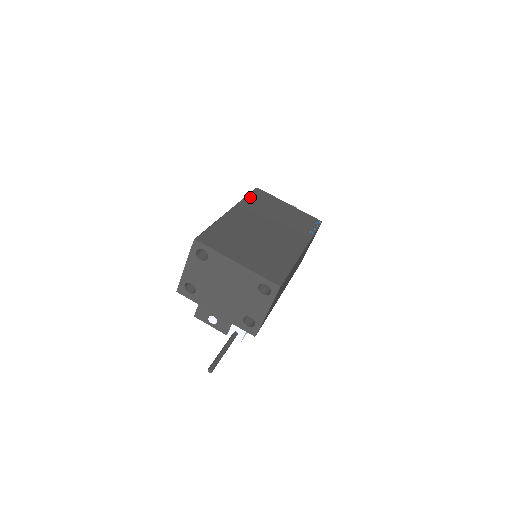
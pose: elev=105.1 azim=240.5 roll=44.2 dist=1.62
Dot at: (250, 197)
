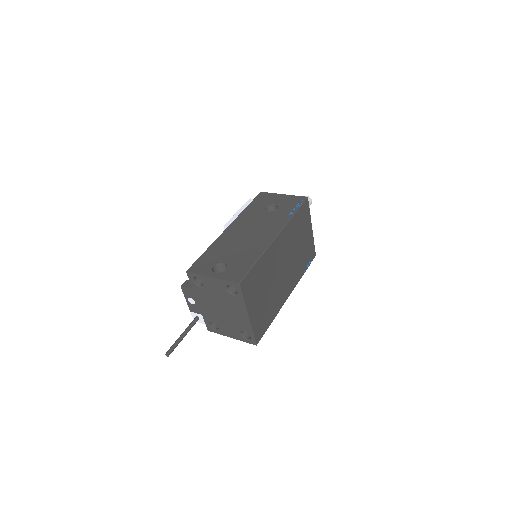
Dot at: (297, 215)
